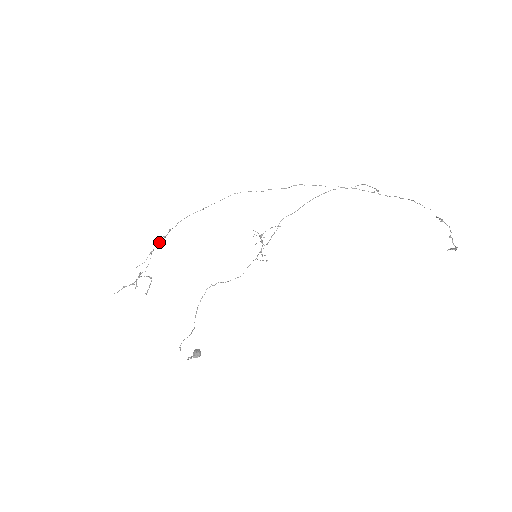
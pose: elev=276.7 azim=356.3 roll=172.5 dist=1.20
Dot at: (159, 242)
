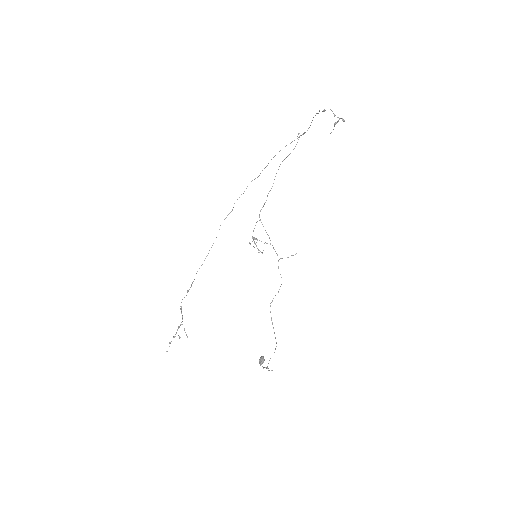
Dot at: (184, 297)
